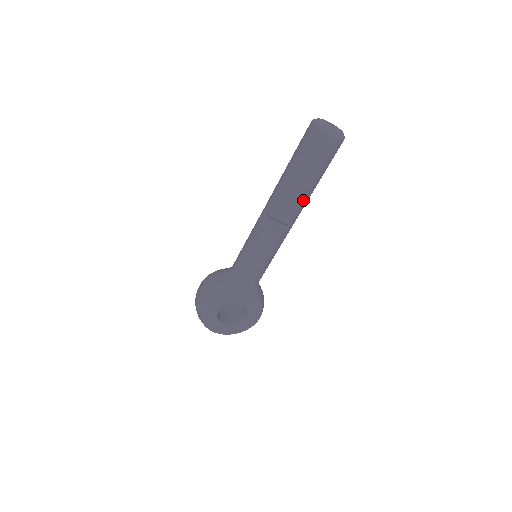
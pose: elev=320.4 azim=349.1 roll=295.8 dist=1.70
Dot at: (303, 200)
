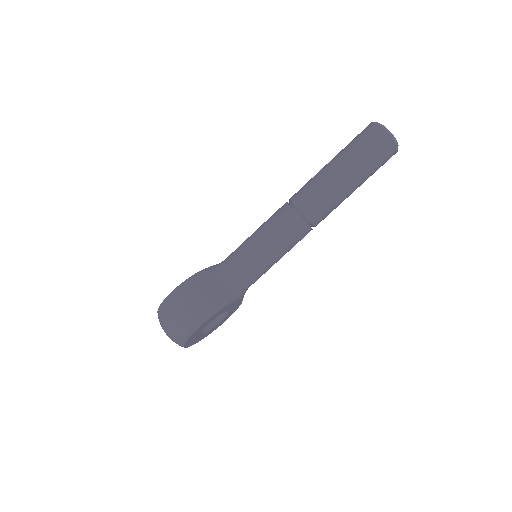
Dot at: (339, 204)
